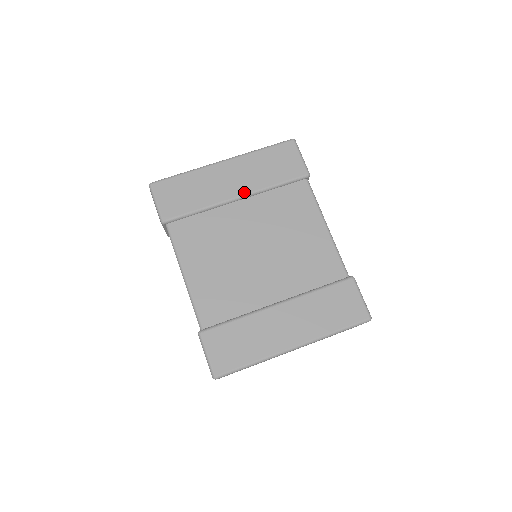
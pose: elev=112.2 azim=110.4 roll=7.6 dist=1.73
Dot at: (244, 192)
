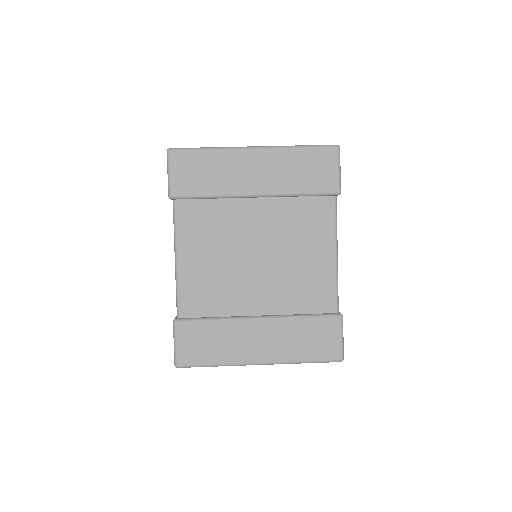
Dot at: (264, 191)
